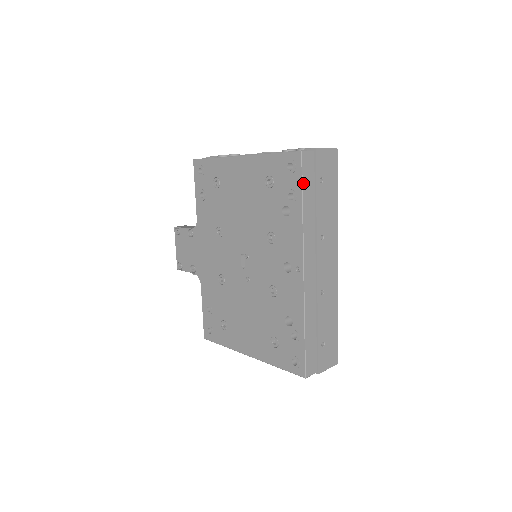
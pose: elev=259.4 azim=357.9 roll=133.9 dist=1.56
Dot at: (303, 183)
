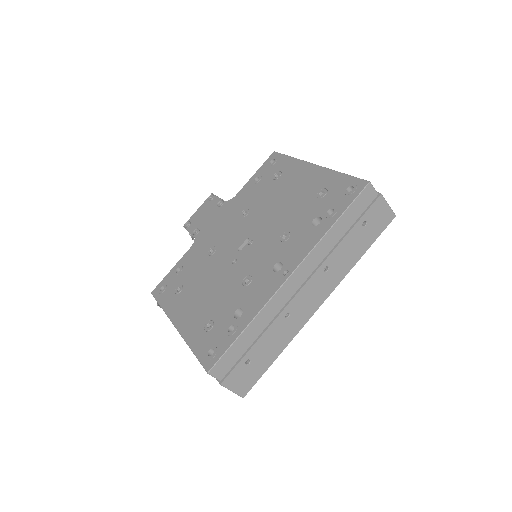
Dot at: (350, 207)
